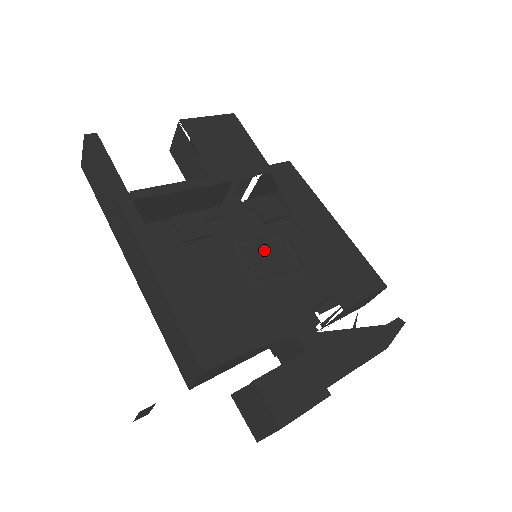
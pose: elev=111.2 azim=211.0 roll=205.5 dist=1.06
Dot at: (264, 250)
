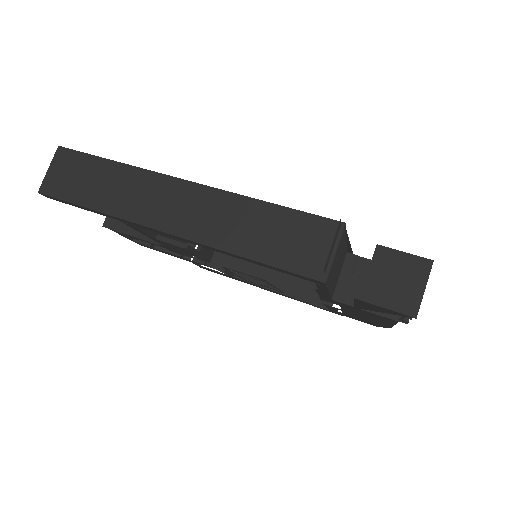
Dot at: (245, 276)
